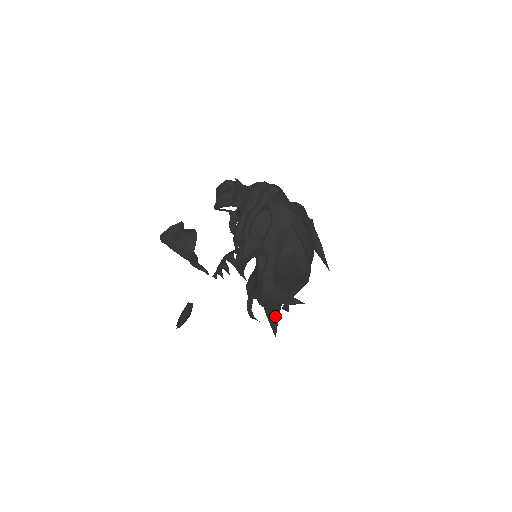
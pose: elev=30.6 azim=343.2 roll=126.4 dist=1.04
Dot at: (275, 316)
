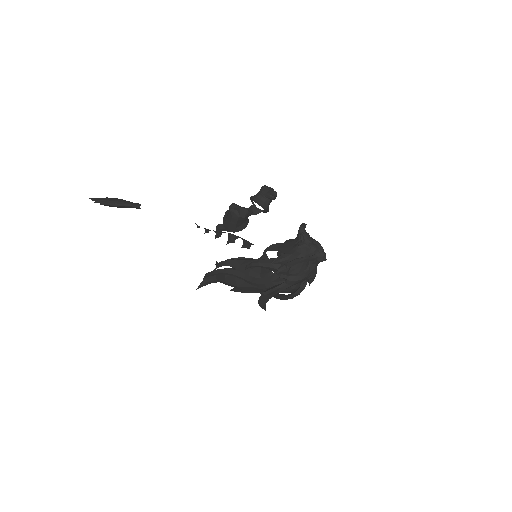
Dot at: (214, 282)
